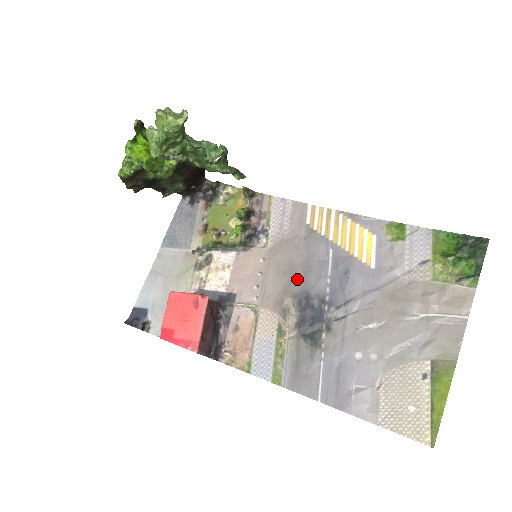
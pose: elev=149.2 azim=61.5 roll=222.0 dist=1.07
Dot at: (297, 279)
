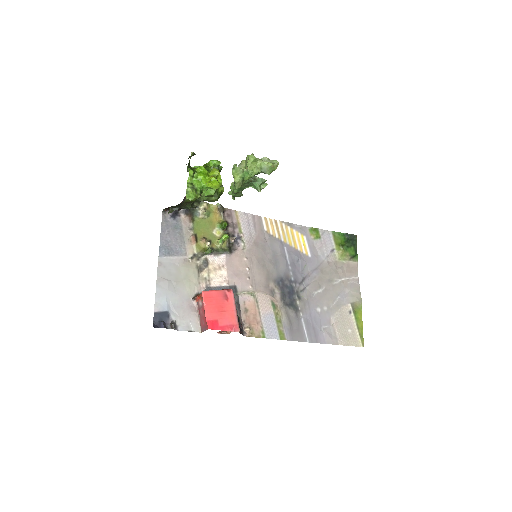
Dot at: (272, 269)
